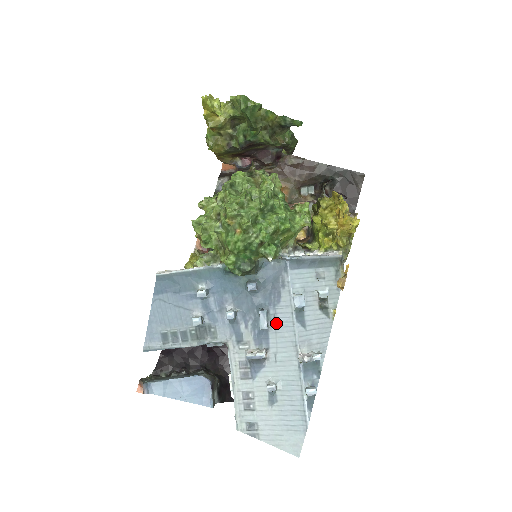
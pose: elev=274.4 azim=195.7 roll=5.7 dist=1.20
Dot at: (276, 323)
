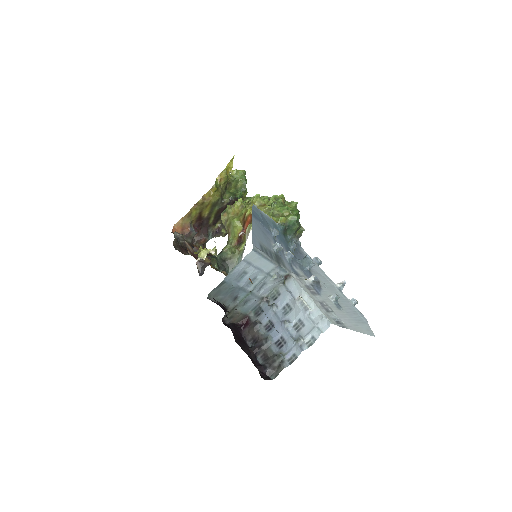
Dot at: (312, 269)
